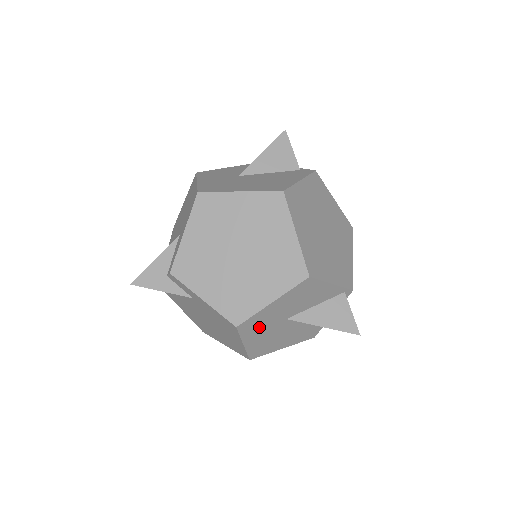
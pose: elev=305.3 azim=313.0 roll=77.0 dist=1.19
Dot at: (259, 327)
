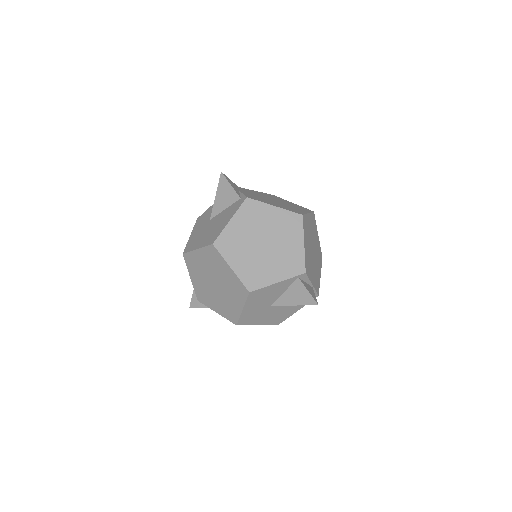
Dot at: (255, 317)
